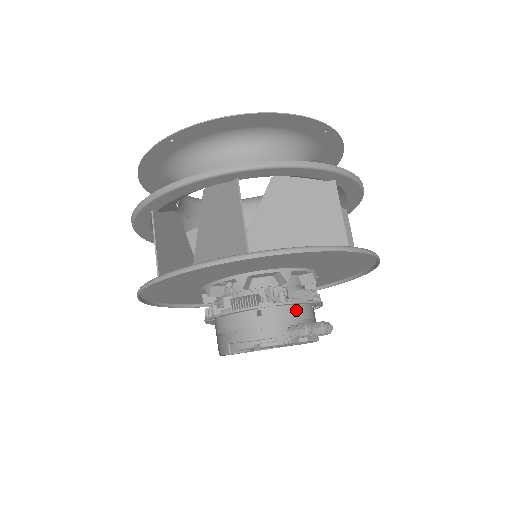
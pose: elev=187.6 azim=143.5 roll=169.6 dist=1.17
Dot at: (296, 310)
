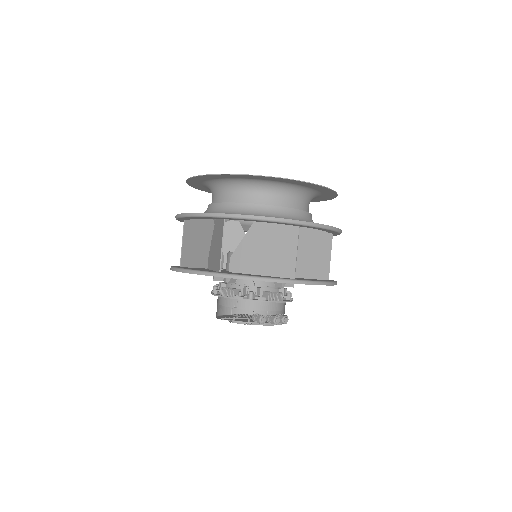
Dot at: (262, 304)
